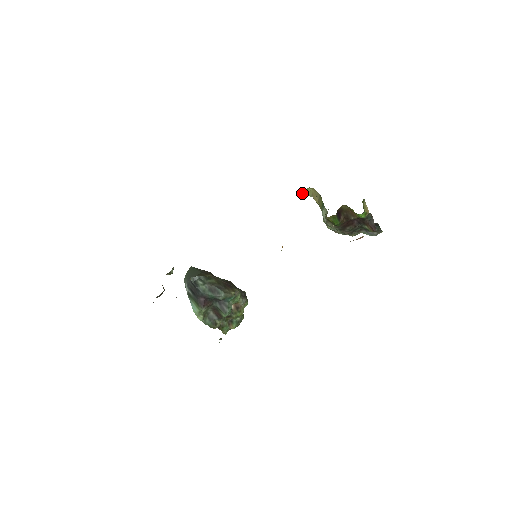
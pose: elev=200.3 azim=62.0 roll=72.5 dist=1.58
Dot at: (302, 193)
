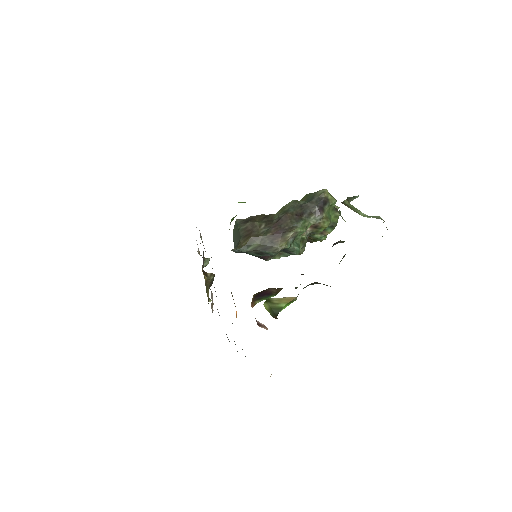
Dot at: (235, 216)
